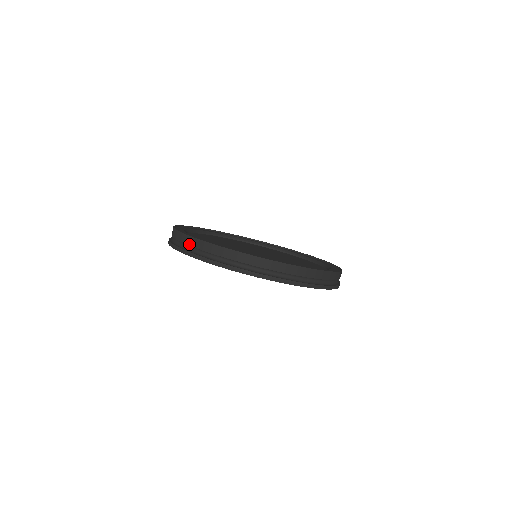
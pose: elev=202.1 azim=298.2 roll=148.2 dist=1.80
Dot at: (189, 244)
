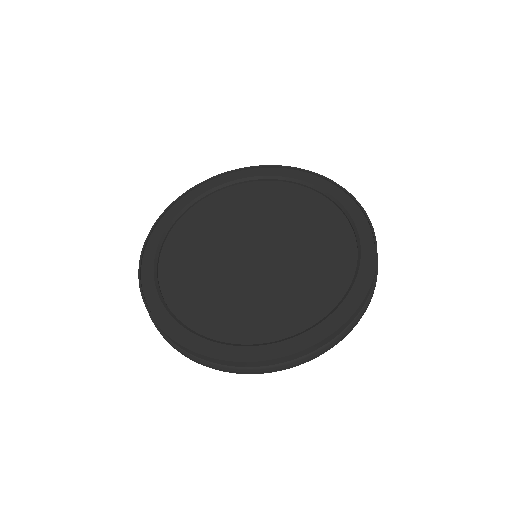
Dot at: occluded
